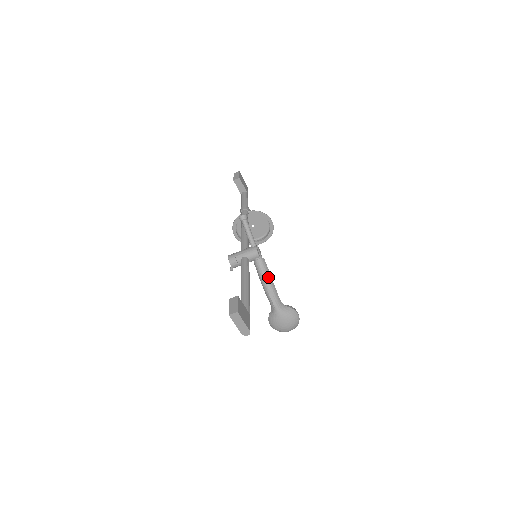
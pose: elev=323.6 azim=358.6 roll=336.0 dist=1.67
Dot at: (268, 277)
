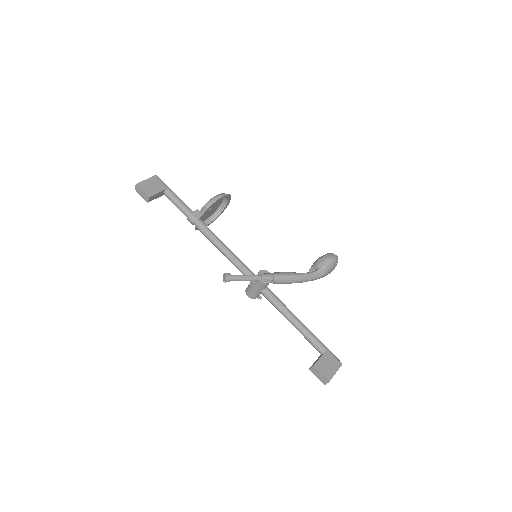
Dot at: (292, 280)
